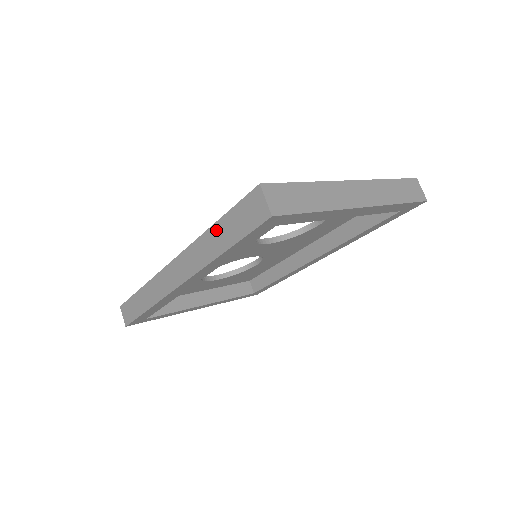
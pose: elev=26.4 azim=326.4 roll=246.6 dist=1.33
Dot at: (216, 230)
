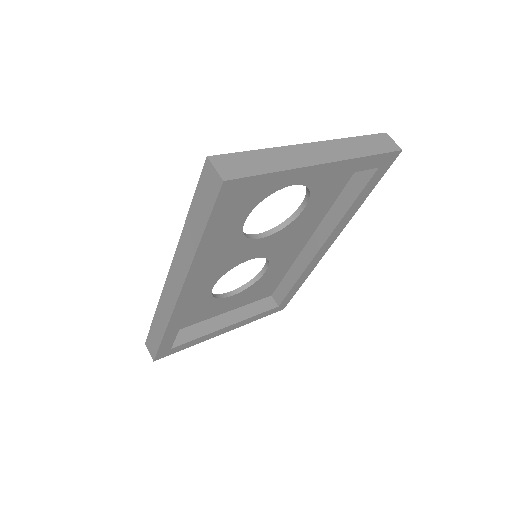
Dot at: (190, 222)
